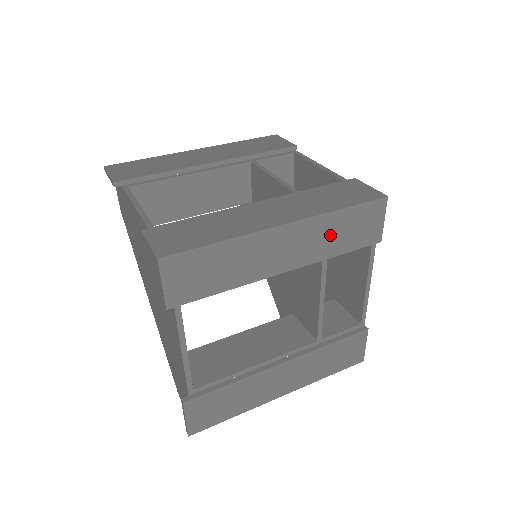
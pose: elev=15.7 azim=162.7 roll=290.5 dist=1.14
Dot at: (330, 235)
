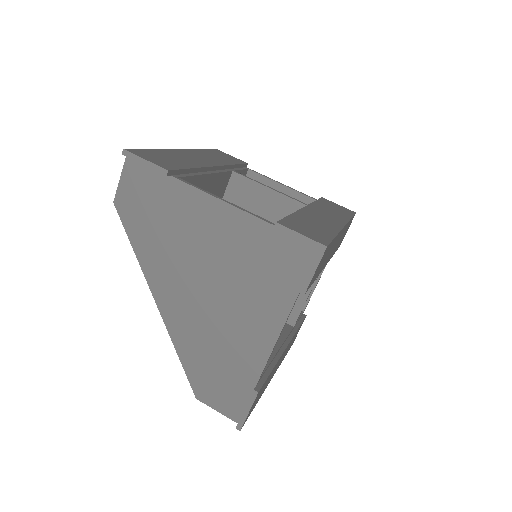
Dot at: (341, 238)
